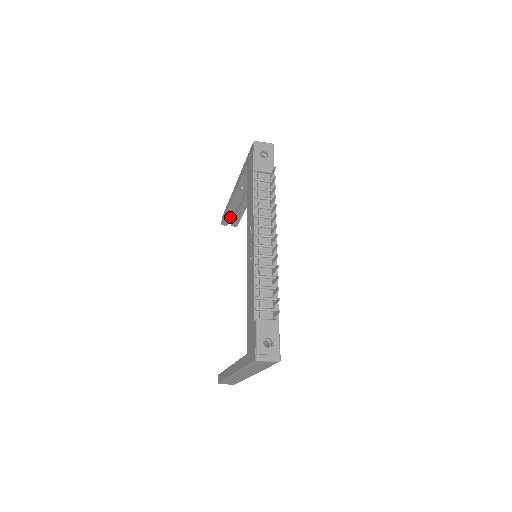
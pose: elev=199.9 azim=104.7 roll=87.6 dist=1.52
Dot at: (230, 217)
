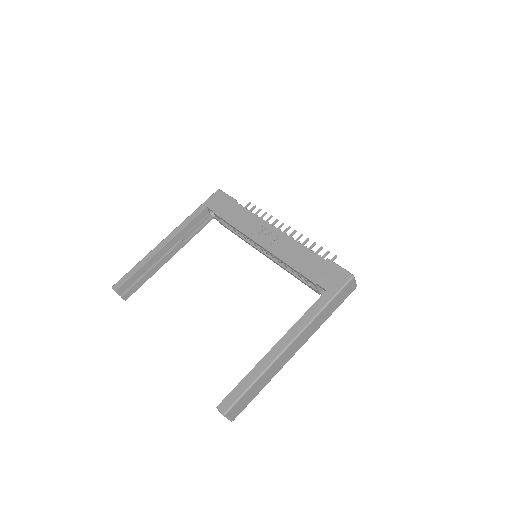
Dot at: (134, 280)
